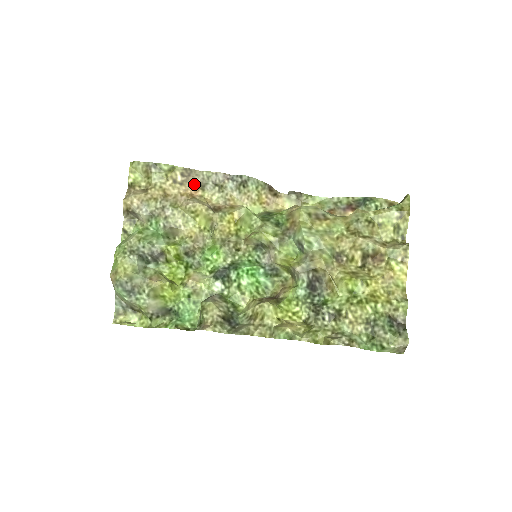
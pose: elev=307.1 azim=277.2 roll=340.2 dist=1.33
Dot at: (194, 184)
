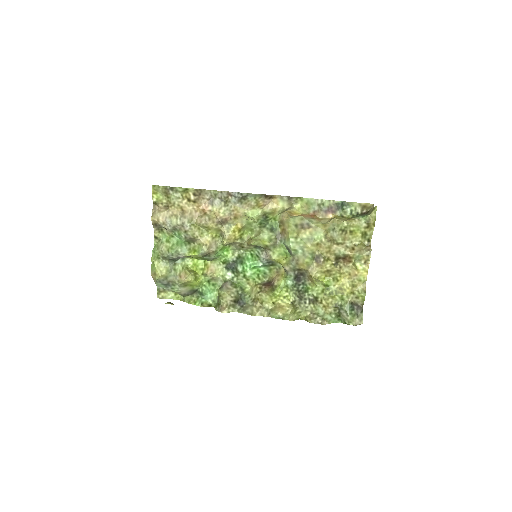
Dot at: (204, 201)
